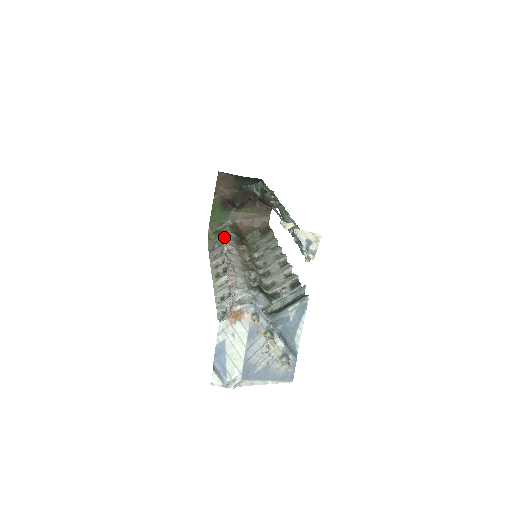
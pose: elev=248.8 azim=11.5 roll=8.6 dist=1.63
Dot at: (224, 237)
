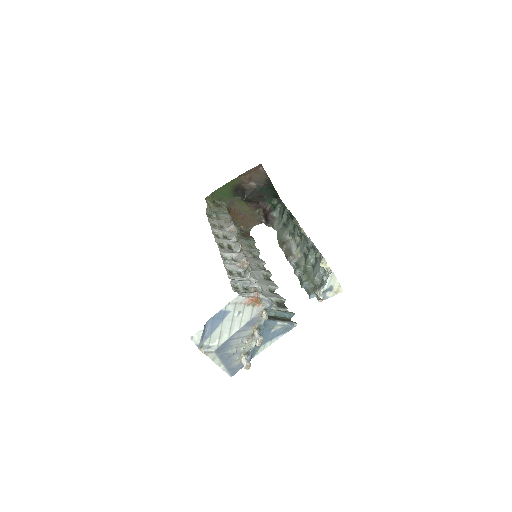
Dot at: (224, 214)
